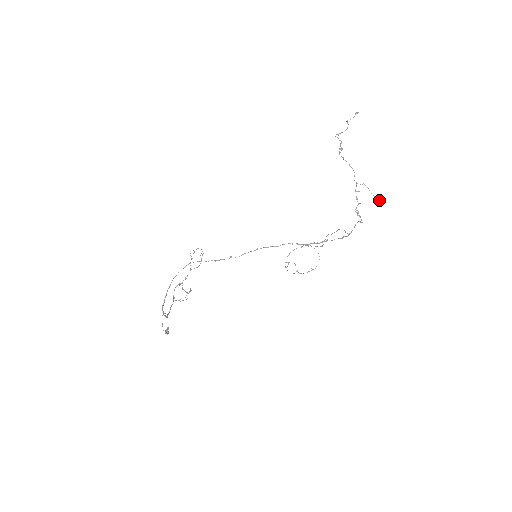
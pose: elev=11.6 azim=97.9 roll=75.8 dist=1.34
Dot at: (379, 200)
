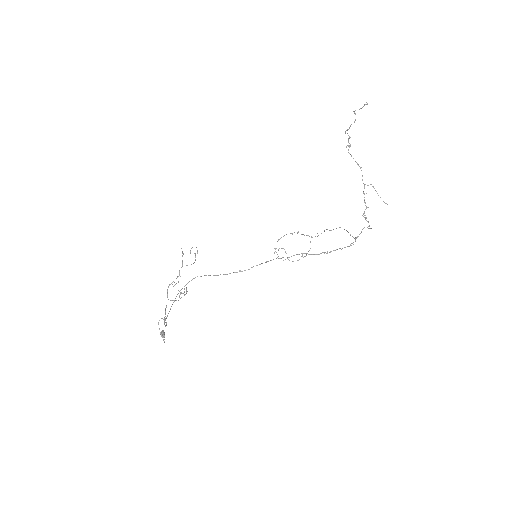
Dot at: (386, 203)
